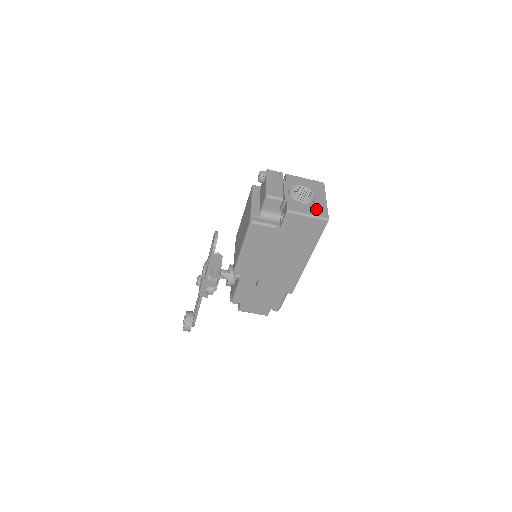
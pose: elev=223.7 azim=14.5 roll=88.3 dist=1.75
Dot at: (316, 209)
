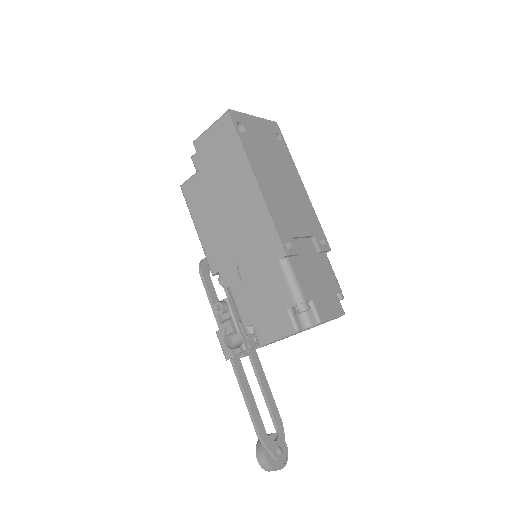
Dot at: occluded
